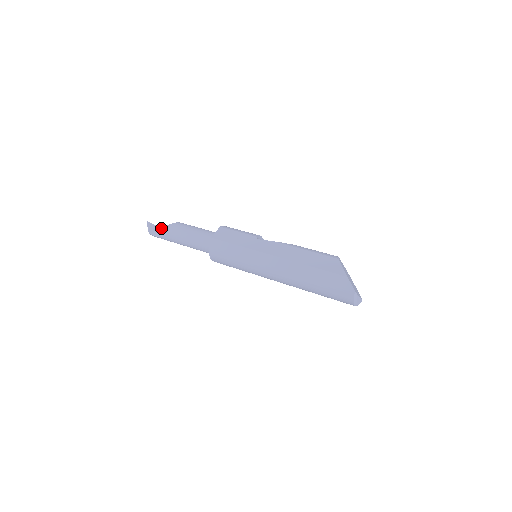
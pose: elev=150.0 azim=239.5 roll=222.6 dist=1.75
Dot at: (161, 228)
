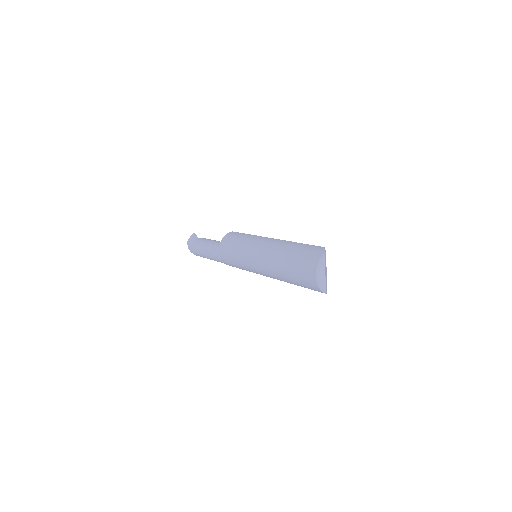
Dot at: (200, 238)
